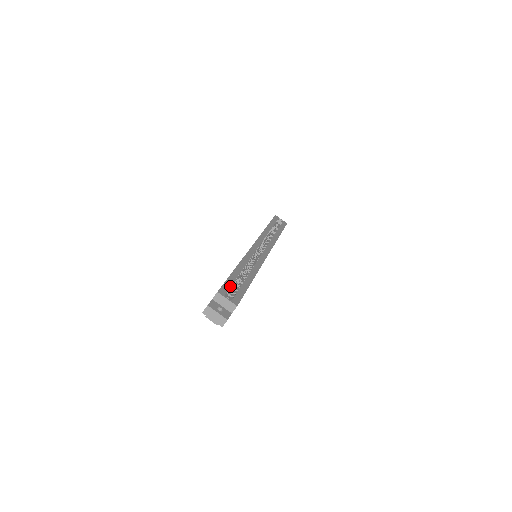
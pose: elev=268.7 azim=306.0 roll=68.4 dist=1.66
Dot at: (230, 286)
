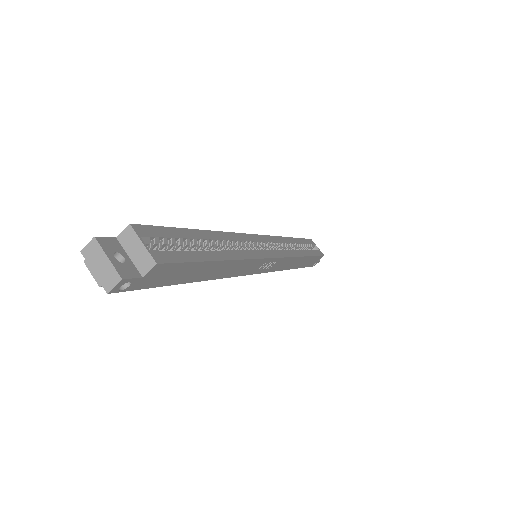
Dot at: (168, 236)
